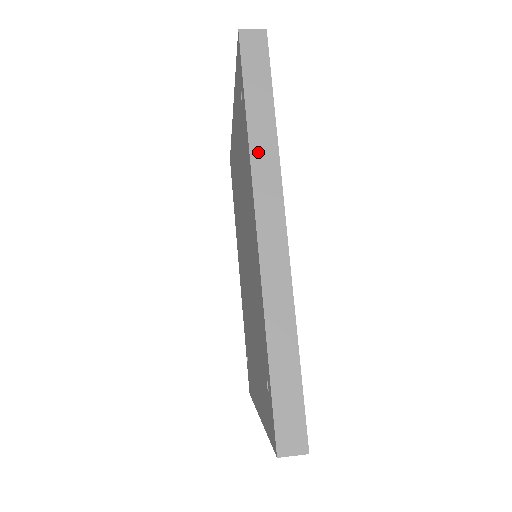
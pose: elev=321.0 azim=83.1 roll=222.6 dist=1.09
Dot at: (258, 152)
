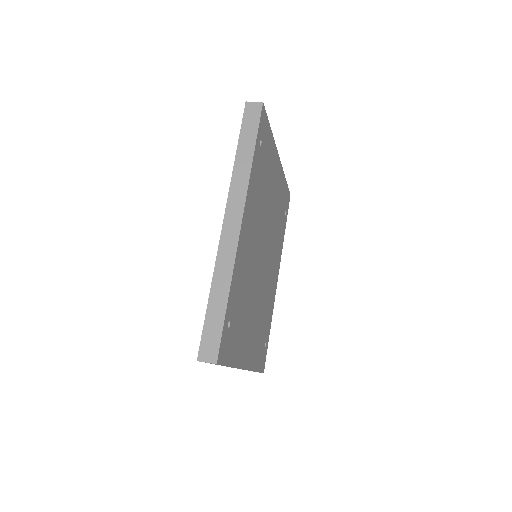
Dot at: (237, 175)
